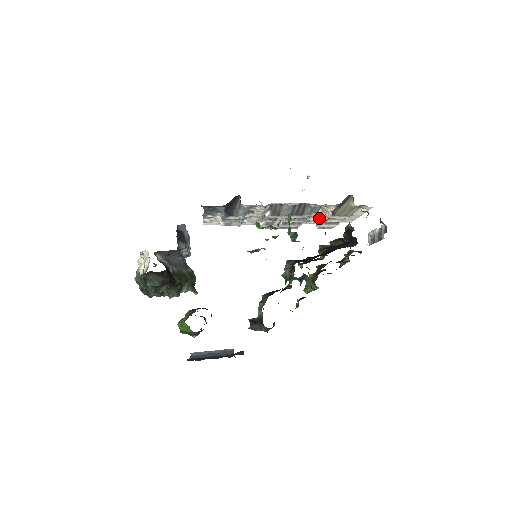
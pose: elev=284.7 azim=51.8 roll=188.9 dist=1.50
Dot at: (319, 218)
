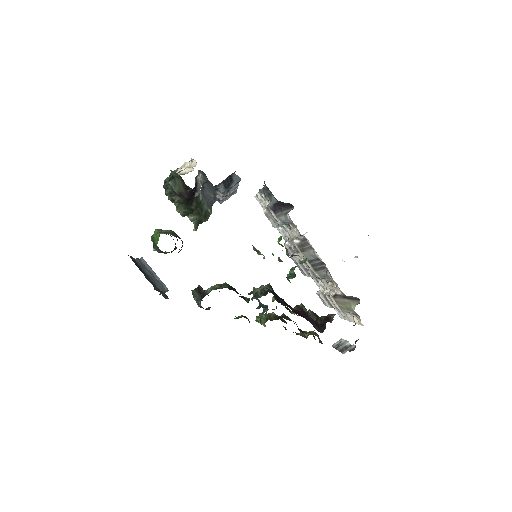
Dot at: (325, 288)
